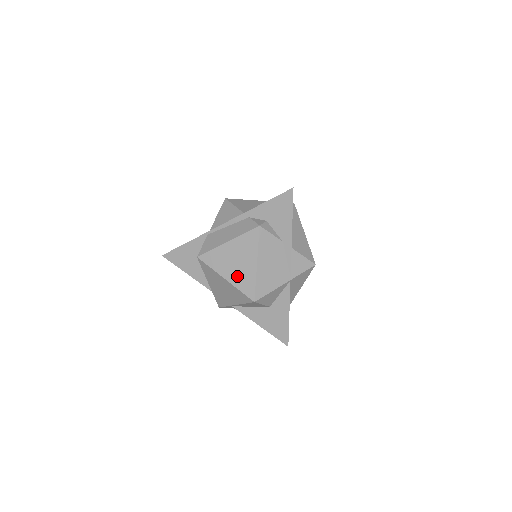
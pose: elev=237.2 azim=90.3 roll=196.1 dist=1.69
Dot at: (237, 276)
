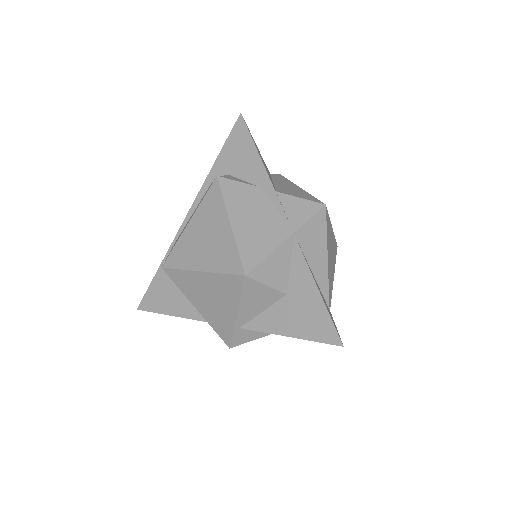
Dot at: (212, 256)
